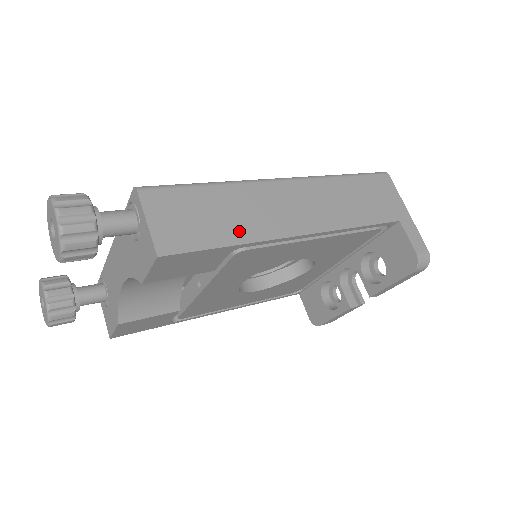
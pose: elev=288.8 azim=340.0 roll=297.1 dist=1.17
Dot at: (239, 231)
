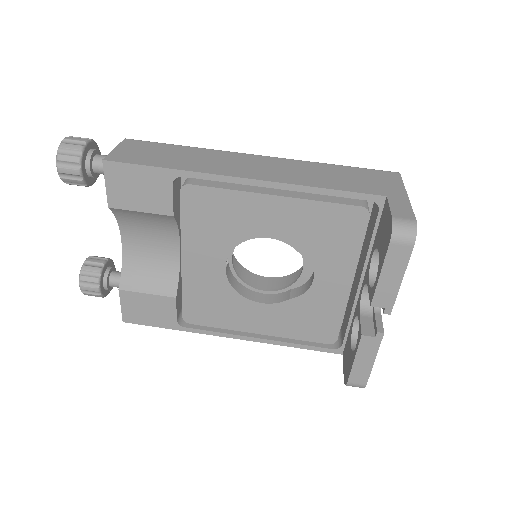
Dot at: (183, 165)
